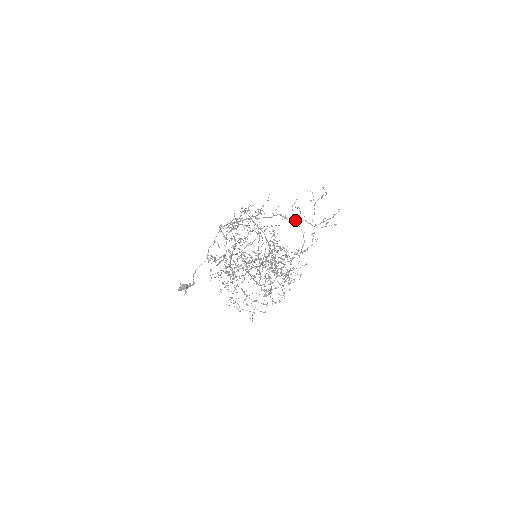
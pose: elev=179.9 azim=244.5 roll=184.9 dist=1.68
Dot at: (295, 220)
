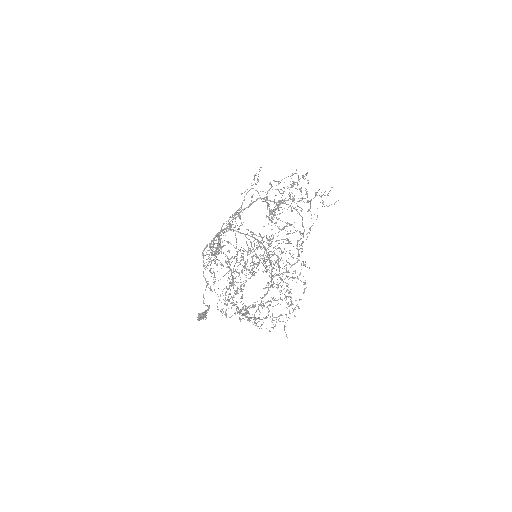
Dot at: (280, 201)
